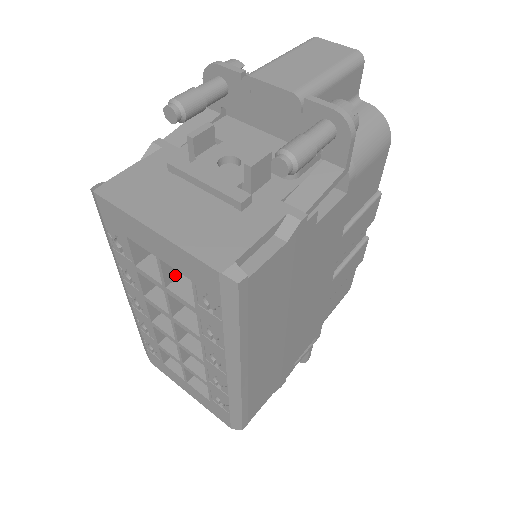
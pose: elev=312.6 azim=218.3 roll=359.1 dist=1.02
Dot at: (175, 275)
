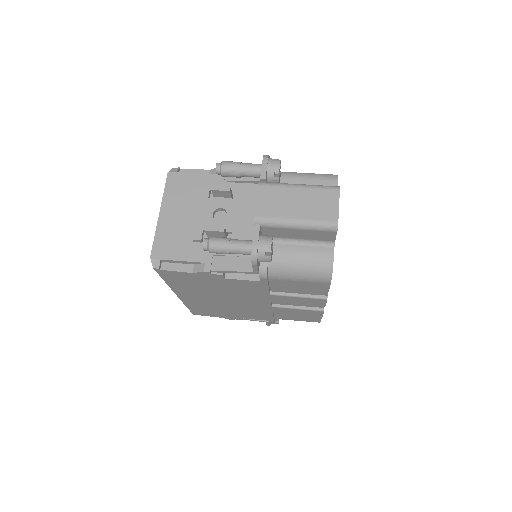
Dot at: occluded
